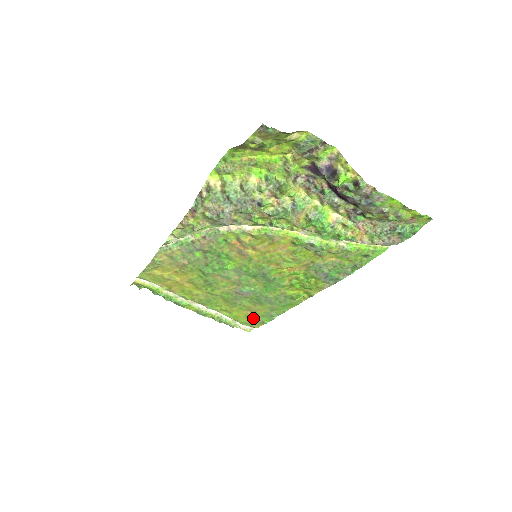
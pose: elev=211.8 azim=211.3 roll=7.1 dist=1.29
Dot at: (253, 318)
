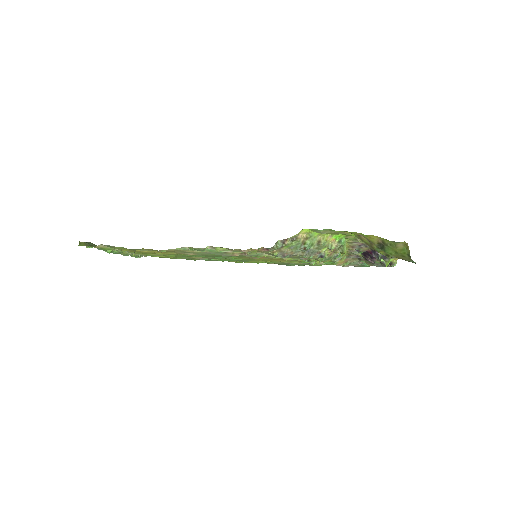
Dot at: (172, 258)
